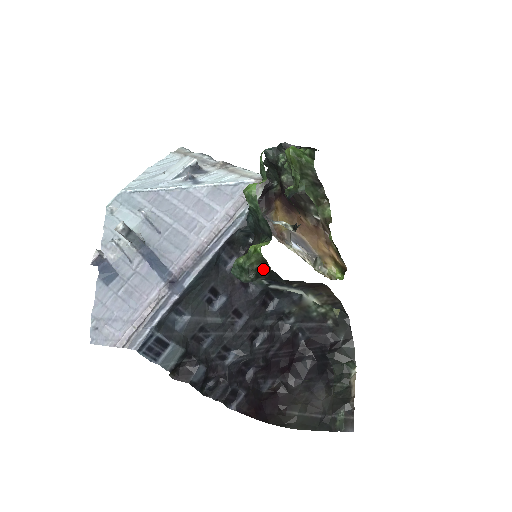
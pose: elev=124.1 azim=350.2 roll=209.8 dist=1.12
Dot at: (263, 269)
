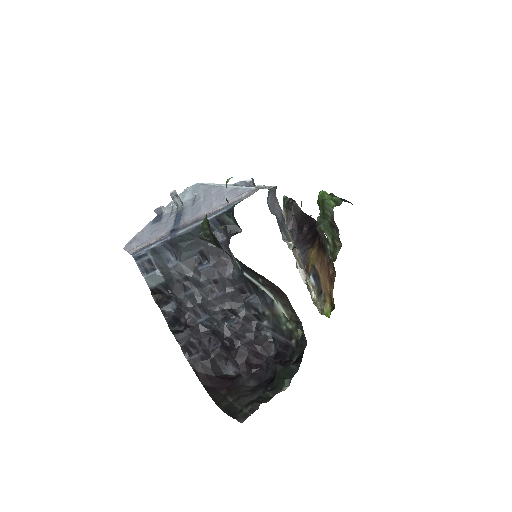
Dot at: (210, 231)
